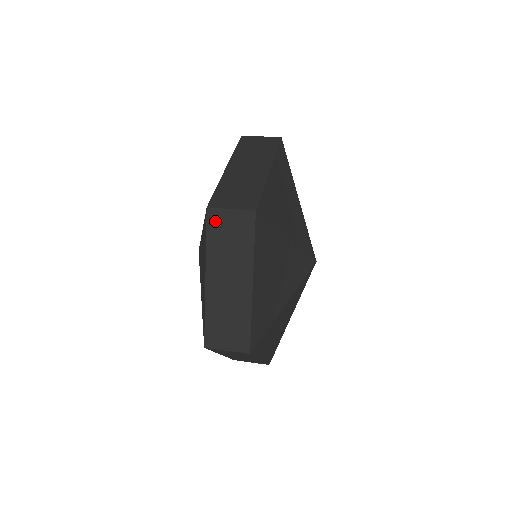
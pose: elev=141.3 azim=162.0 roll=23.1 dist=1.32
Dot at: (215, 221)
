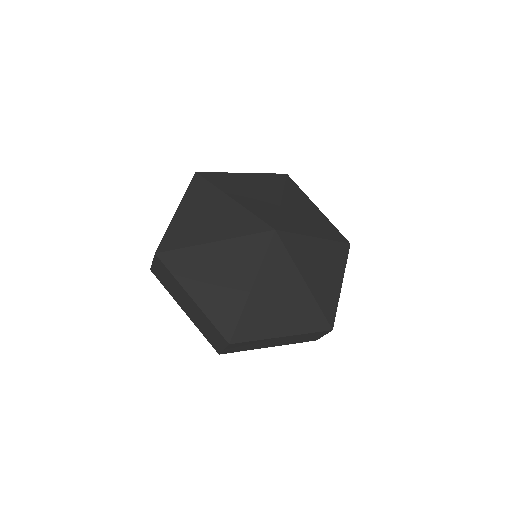
Dot at: occluded
